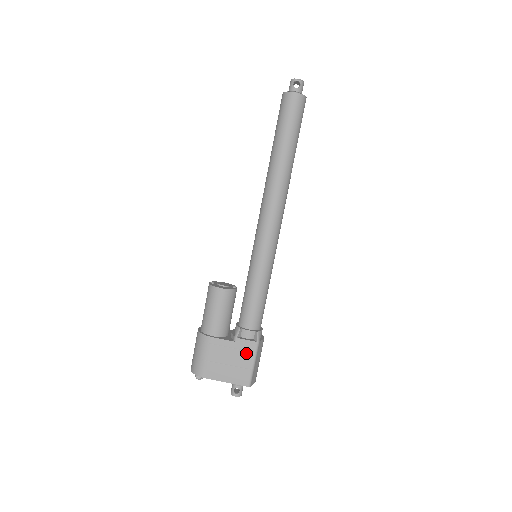
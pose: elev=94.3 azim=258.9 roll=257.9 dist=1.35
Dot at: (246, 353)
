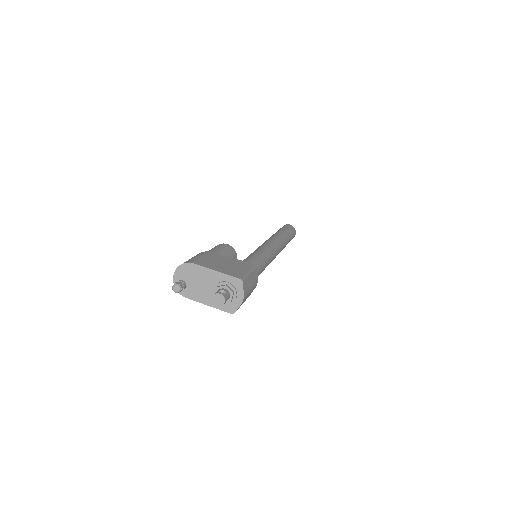
Dot at: (243, 266)
